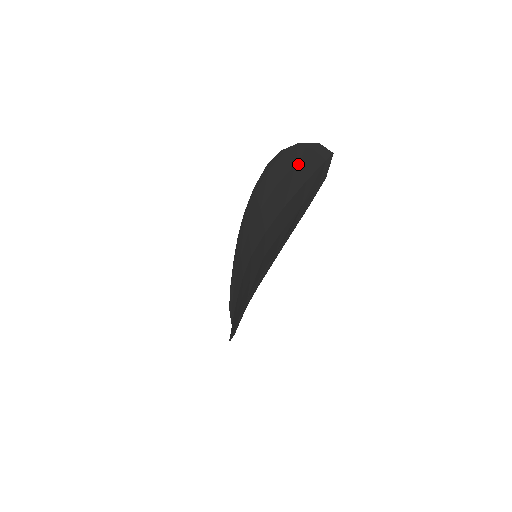
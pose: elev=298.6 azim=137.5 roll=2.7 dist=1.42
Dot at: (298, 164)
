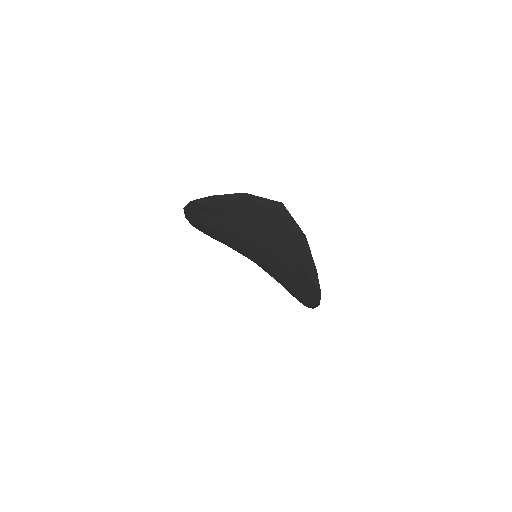
Dot at: (235, 212)
